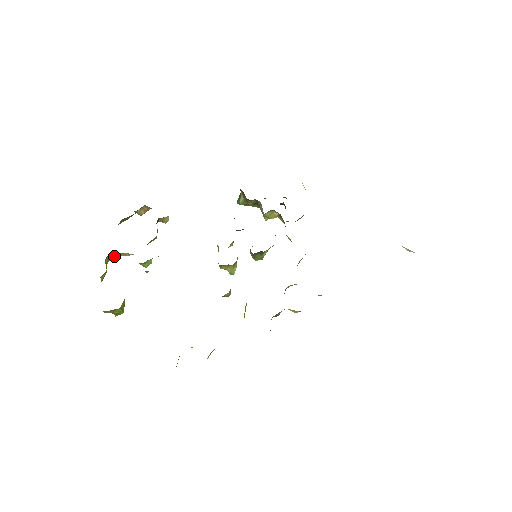
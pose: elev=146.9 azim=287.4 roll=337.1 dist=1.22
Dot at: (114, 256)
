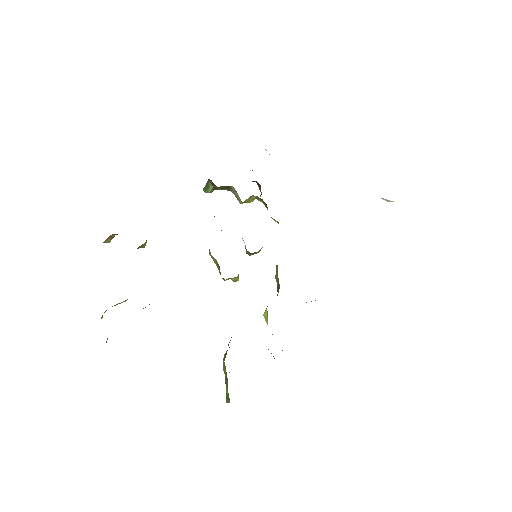
Dot at: occluded
